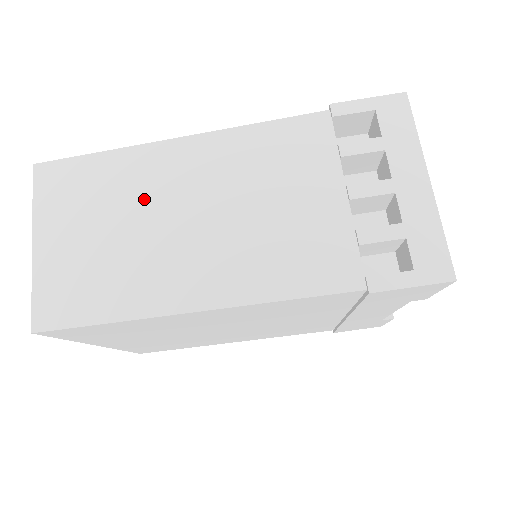
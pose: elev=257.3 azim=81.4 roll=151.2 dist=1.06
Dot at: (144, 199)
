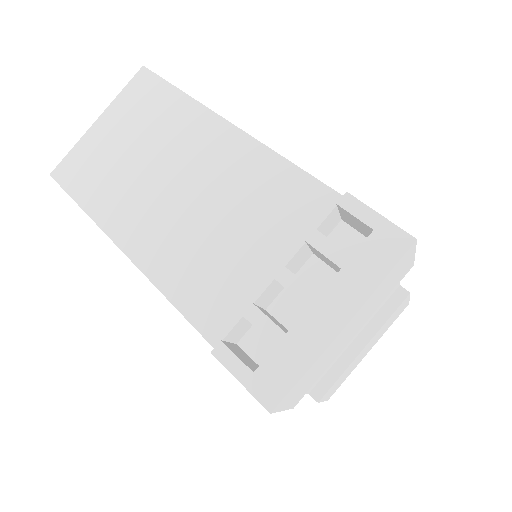
Dot at: (169, 148)
